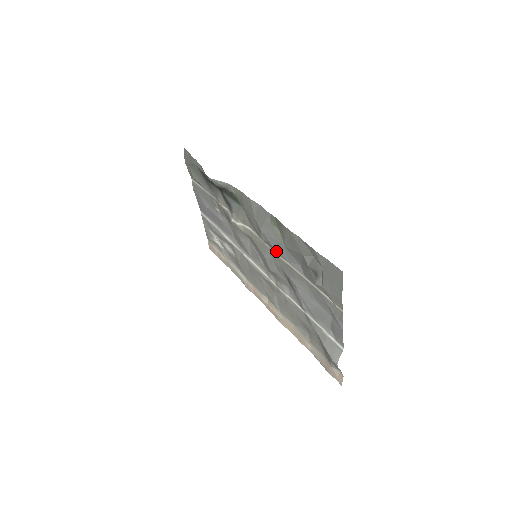
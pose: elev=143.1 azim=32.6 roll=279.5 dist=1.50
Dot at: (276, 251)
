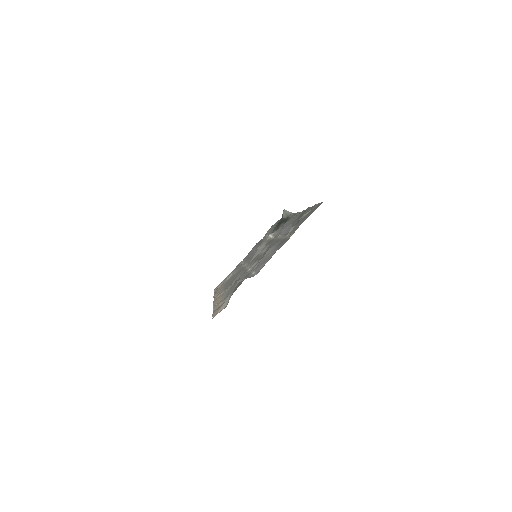
Dot at: (282, 231)
